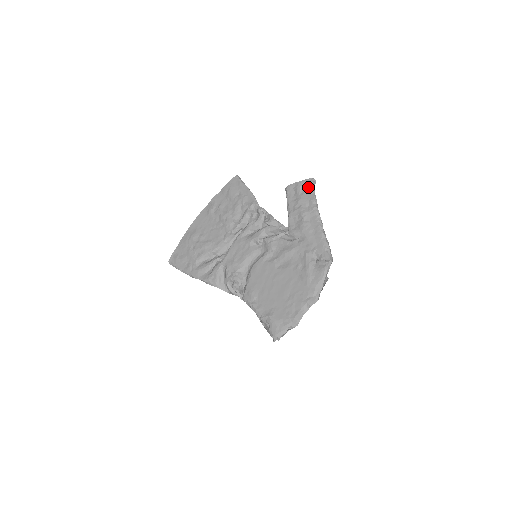
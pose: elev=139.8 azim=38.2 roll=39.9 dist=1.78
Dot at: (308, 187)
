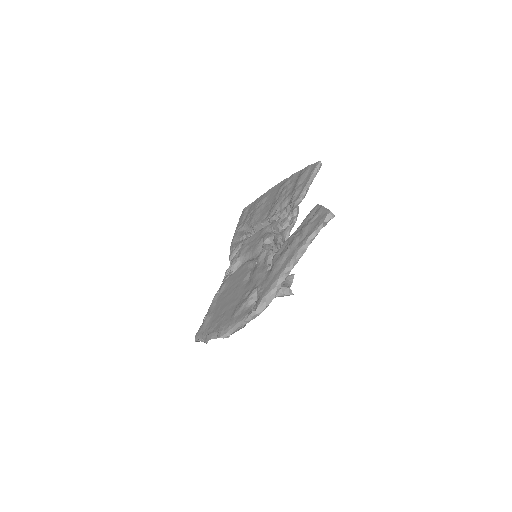
Dot at: (320, 219)
